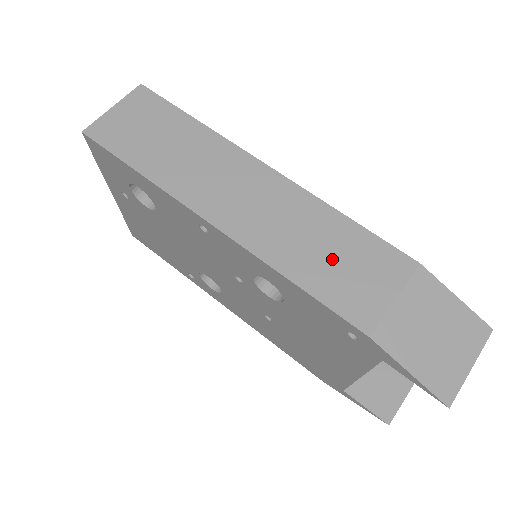
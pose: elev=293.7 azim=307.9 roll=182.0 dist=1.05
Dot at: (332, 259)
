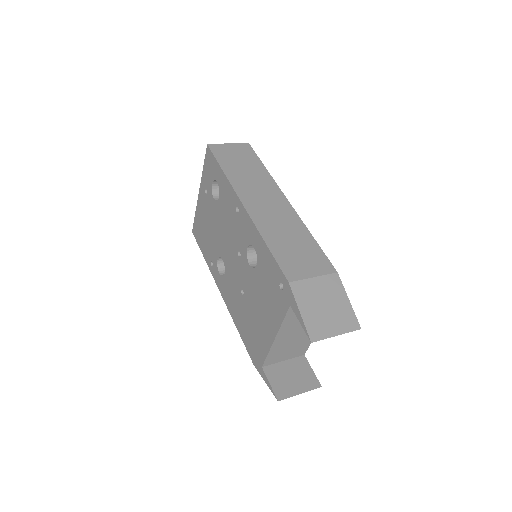
Dot at: (293, 247)
